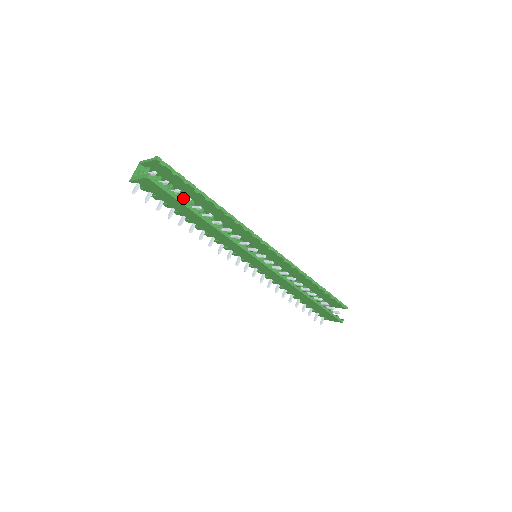
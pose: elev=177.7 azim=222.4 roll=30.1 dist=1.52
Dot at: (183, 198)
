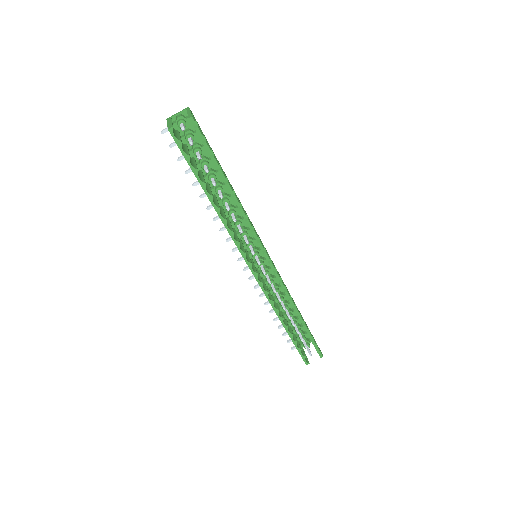
Dot at: (206, 165)
